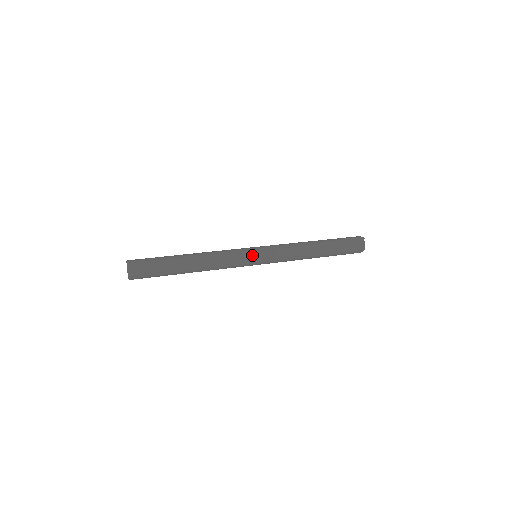
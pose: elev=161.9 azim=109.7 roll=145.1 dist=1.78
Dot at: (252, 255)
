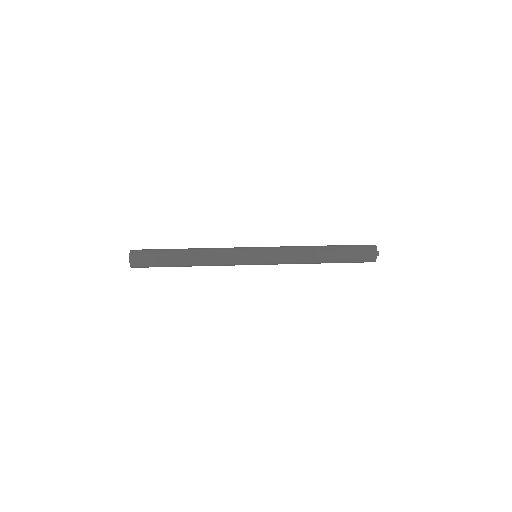
Dot at: (249, 249)
